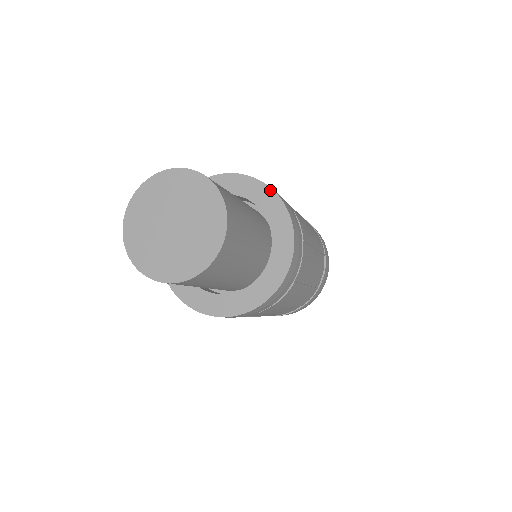
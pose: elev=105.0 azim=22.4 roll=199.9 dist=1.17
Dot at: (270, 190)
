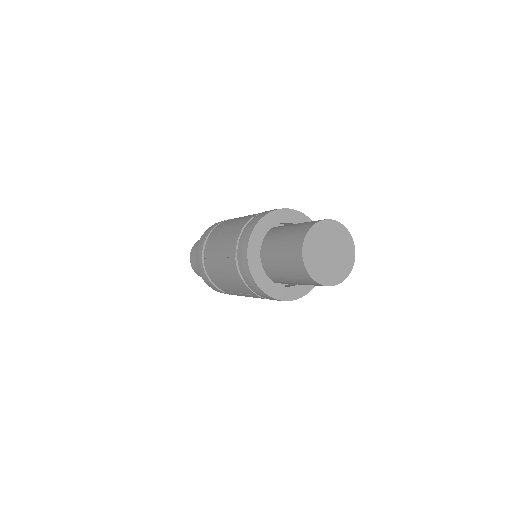
Dot at: occluded
